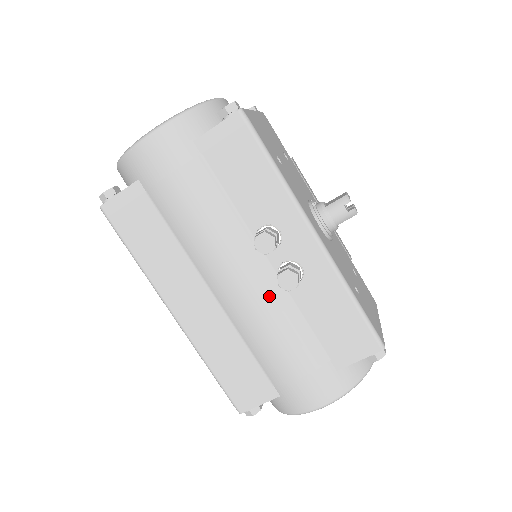
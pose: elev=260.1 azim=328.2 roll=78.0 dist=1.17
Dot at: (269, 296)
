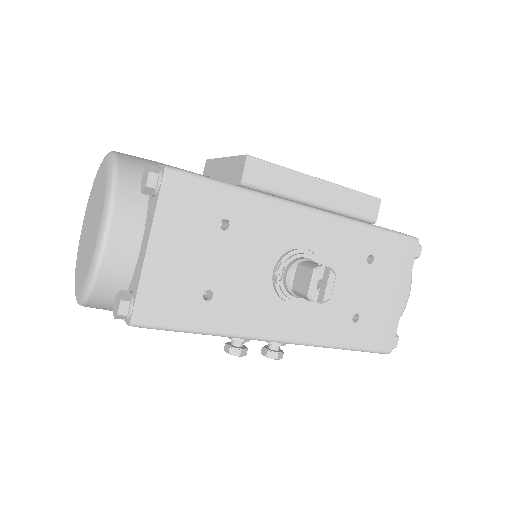
Dot at: occluded
